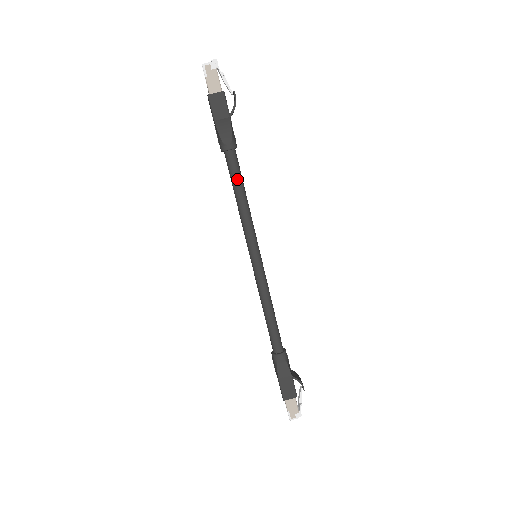
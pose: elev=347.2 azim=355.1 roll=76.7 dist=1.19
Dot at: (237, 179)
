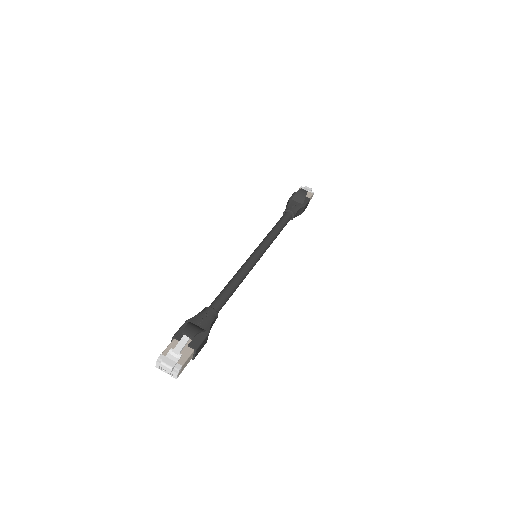
Dot at: occluded
